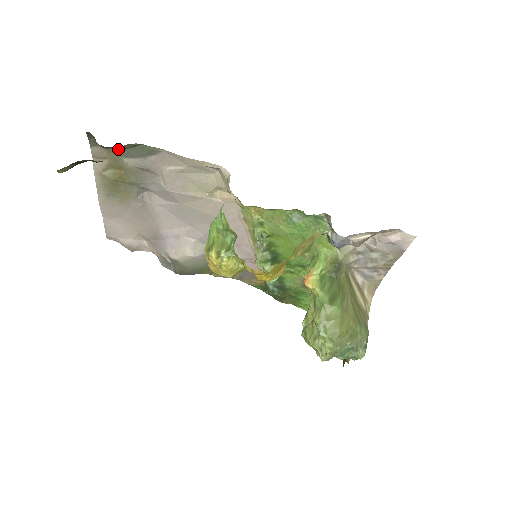
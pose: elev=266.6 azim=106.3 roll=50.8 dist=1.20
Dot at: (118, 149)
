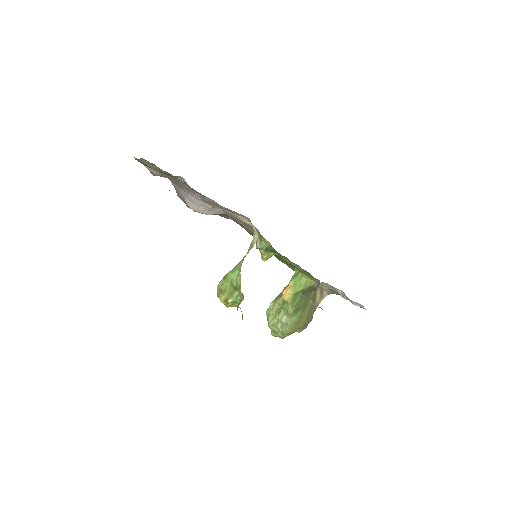
Dot at: (169, 190)
